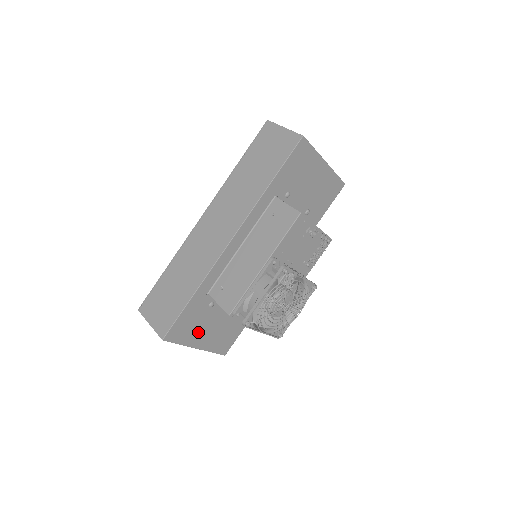
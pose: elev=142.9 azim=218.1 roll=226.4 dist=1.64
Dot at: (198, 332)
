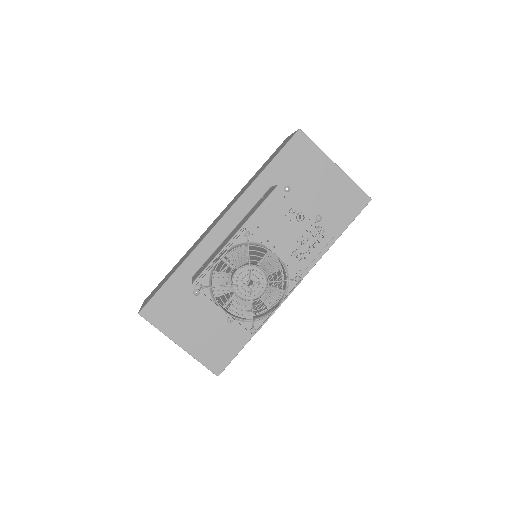
Dot at: (181, 324)
